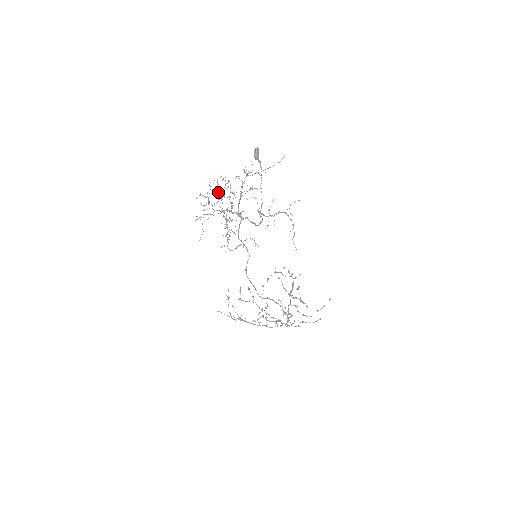
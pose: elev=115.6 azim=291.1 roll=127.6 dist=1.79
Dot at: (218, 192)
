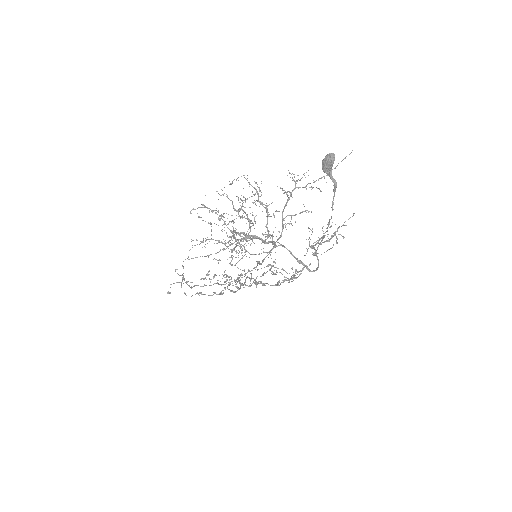
Dot at: occluded
